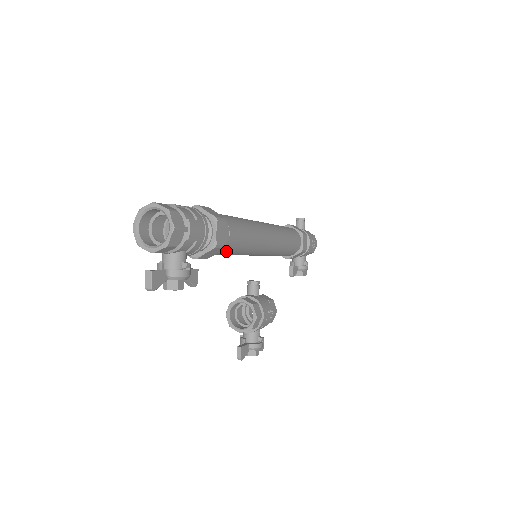
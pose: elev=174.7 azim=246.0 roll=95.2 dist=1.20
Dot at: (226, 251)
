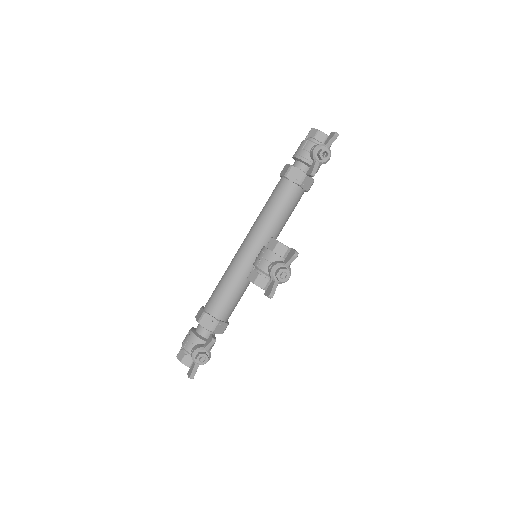
Dot at: (296, 201)
